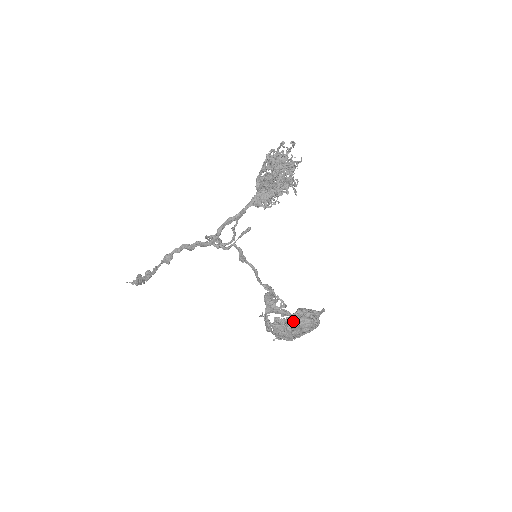
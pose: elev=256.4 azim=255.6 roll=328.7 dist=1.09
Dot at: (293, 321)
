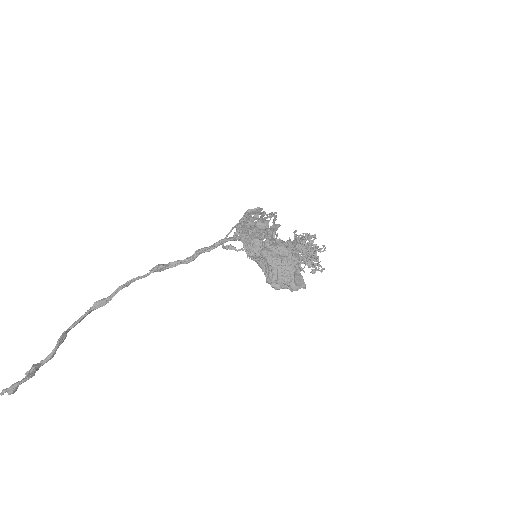
Dot at: occluded
